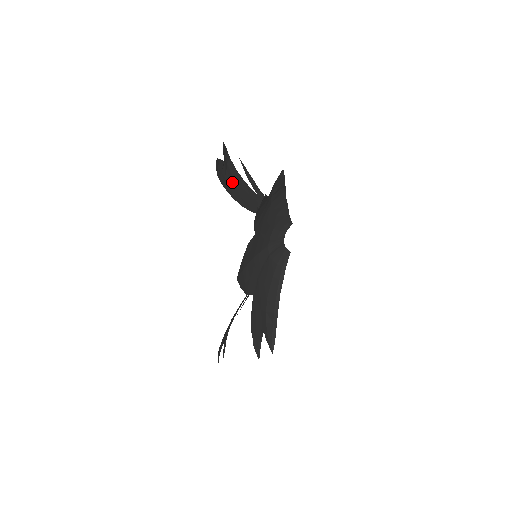
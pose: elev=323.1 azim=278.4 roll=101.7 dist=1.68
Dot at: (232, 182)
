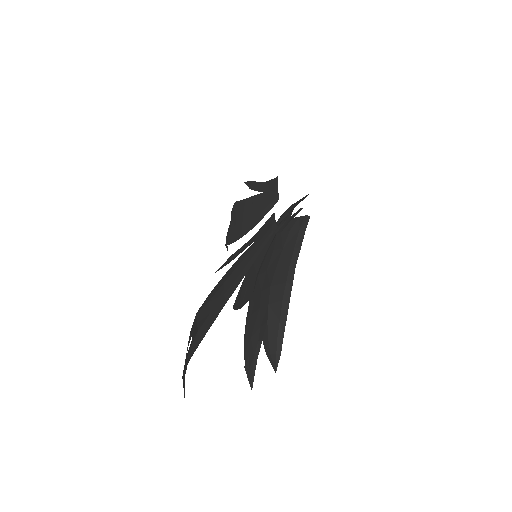
Dot at: (209, 308)
